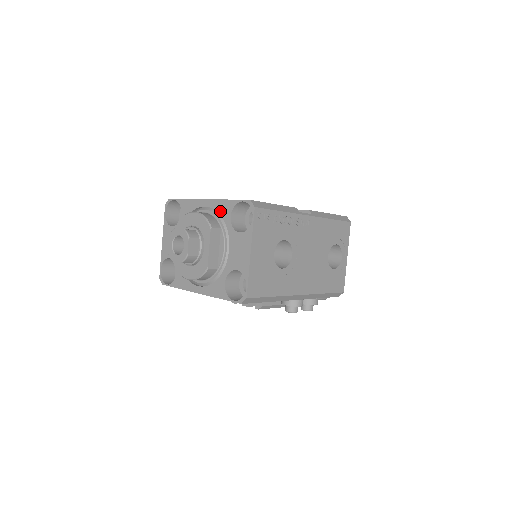
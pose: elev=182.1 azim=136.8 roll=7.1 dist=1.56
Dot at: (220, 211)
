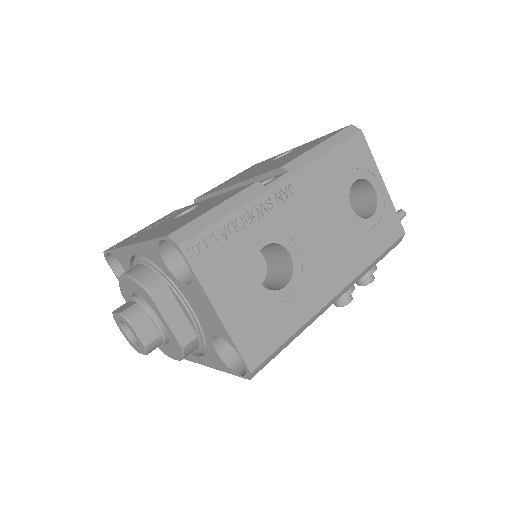
Dot at: (151, 259)
